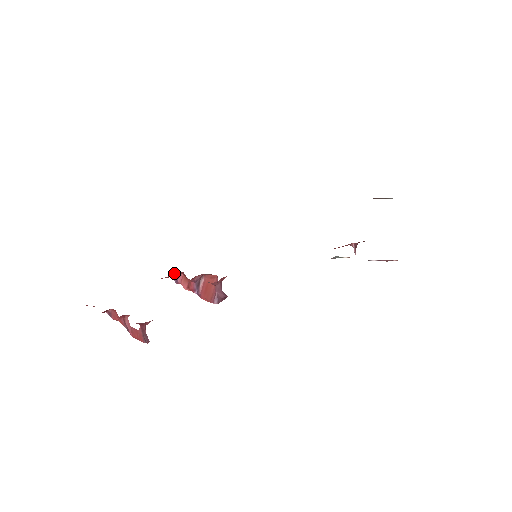
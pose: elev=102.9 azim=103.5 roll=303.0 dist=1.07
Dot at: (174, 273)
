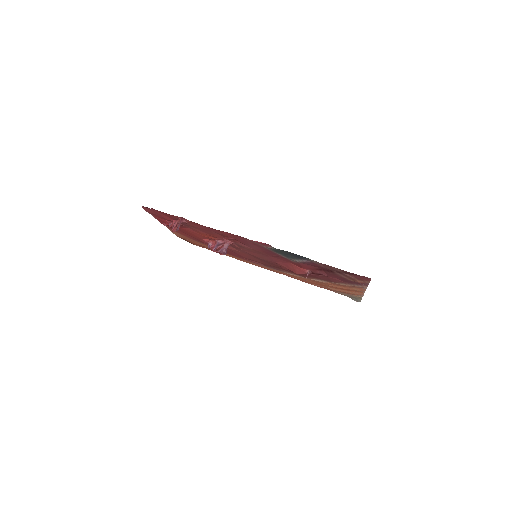
Dot at: (211, 241)
